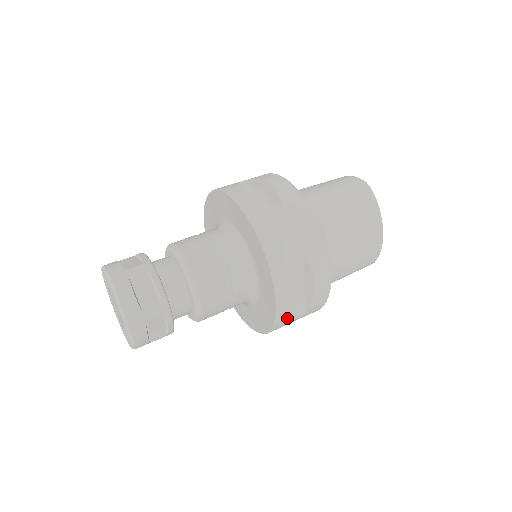
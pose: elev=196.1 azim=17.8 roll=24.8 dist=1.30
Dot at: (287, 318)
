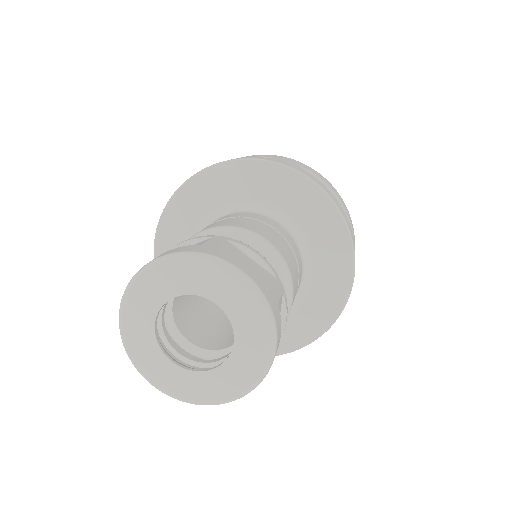
Dot at: occluded
